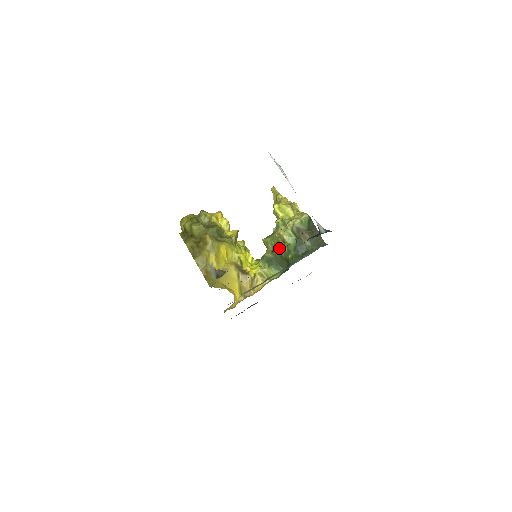
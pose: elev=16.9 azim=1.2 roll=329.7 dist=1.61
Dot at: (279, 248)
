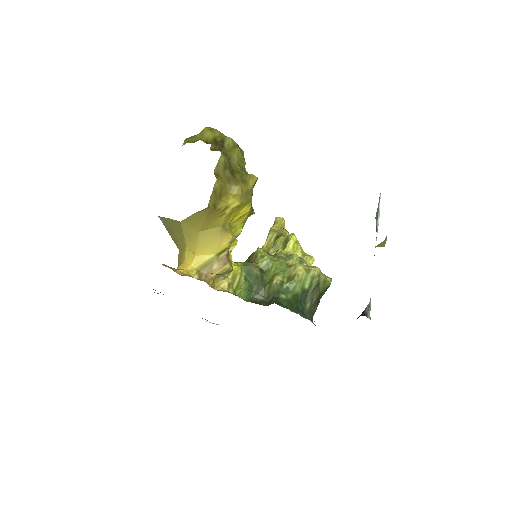
Dot at: occluded
